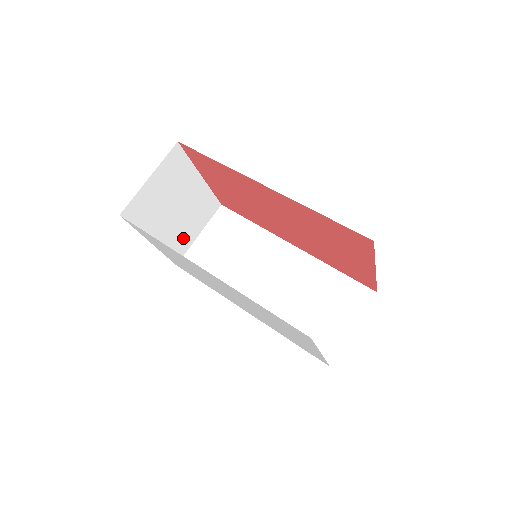
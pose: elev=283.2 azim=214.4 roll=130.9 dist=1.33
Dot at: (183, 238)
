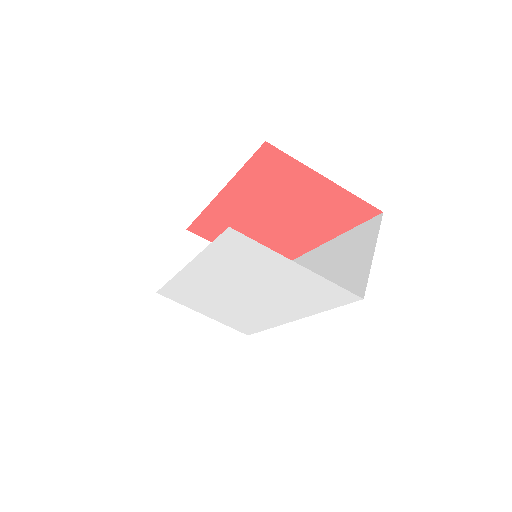
Dot at: occluded
